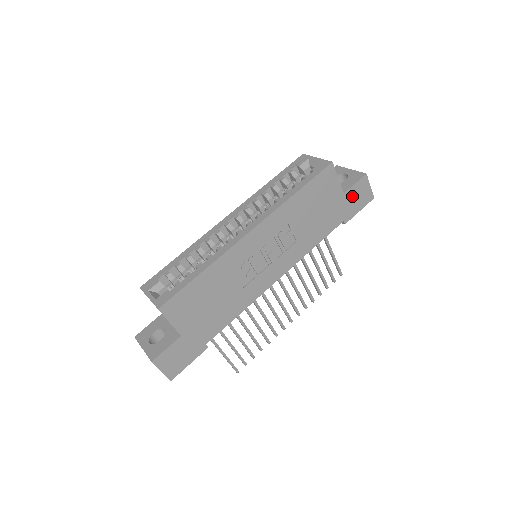
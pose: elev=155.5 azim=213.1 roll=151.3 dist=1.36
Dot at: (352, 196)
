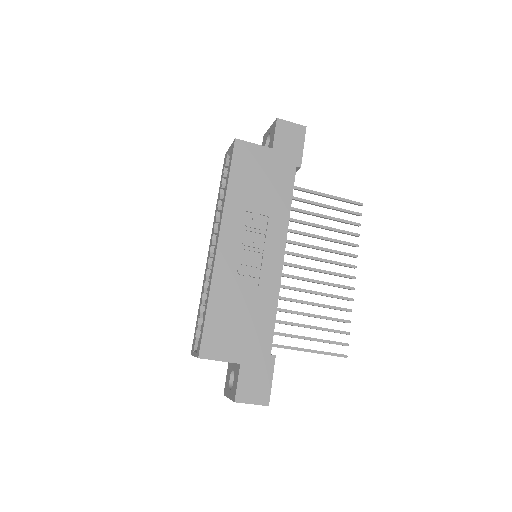
Dot at: (283, 144)
